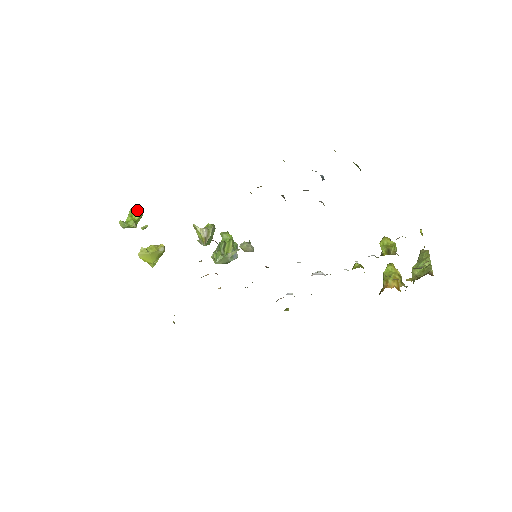
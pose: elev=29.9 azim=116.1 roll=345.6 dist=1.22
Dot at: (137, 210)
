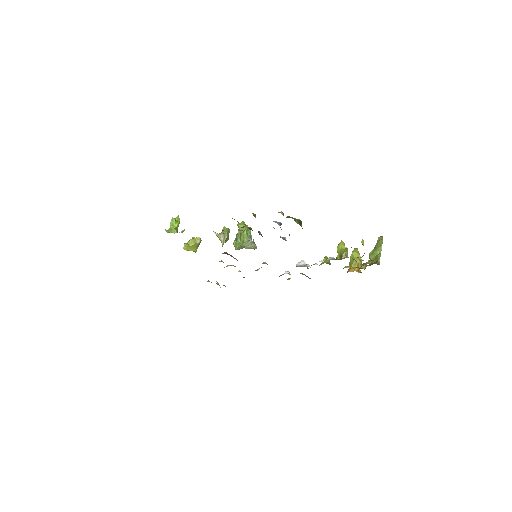
Dot at: (176, 218)
